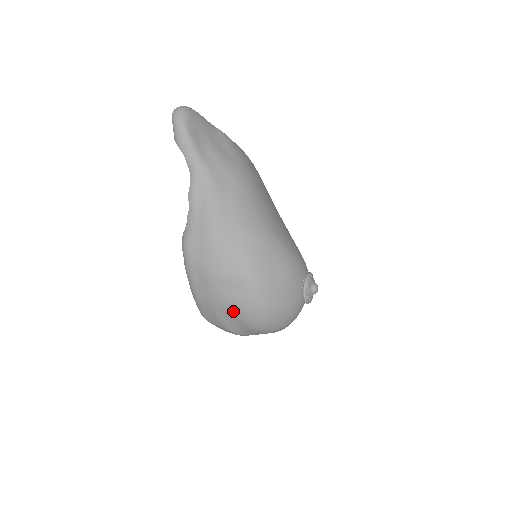
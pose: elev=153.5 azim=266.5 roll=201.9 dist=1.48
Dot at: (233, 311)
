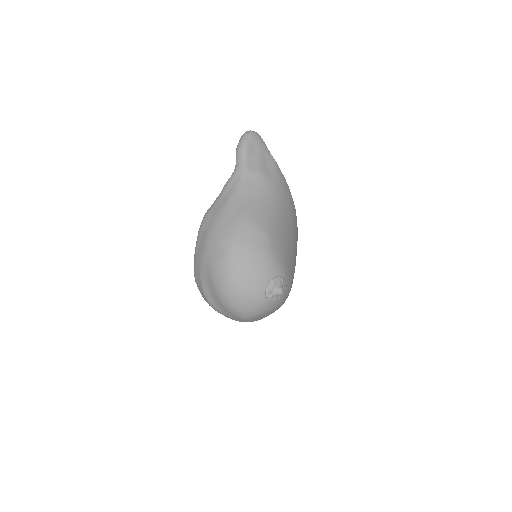
Dot at: (210, 271)
